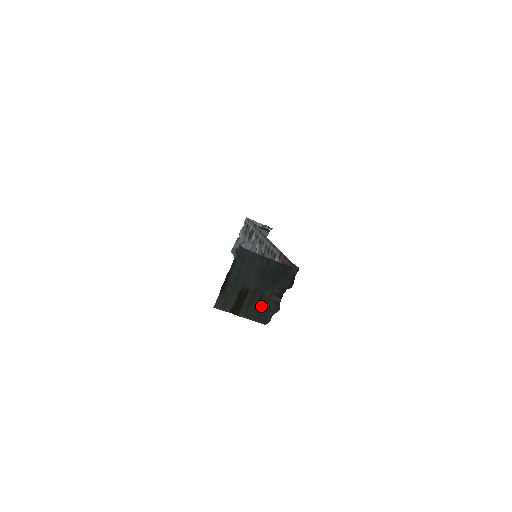
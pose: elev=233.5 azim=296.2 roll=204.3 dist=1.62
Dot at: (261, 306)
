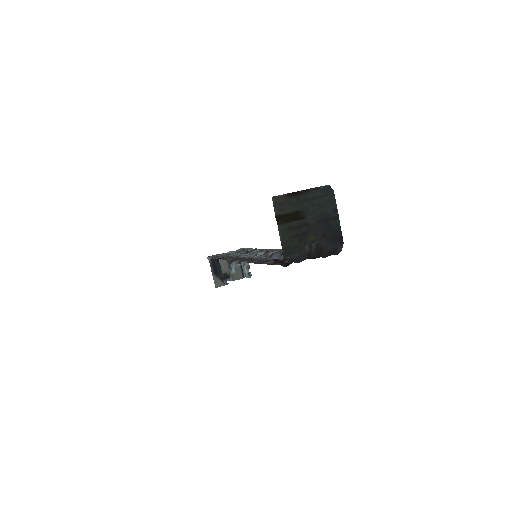
Dot at: (298, 240)
